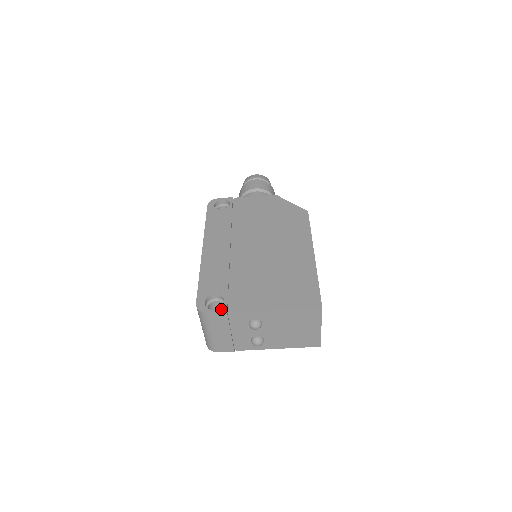
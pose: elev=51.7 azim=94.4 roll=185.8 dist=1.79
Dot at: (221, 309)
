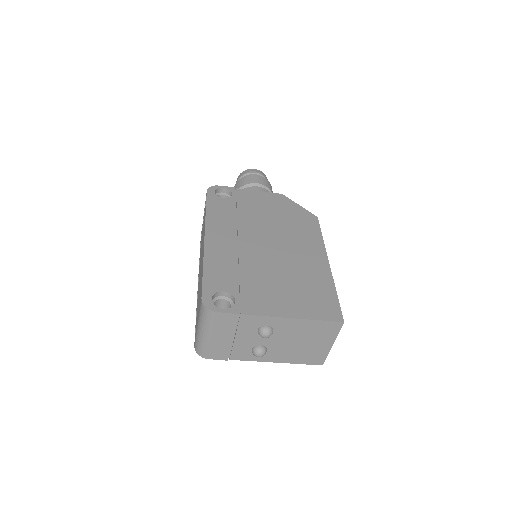
Dot at: (232, 309)
